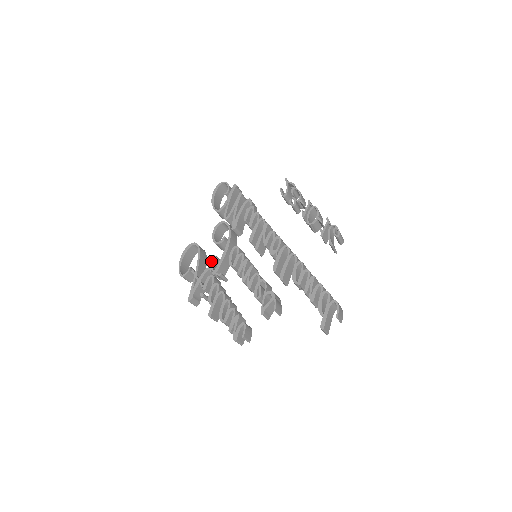
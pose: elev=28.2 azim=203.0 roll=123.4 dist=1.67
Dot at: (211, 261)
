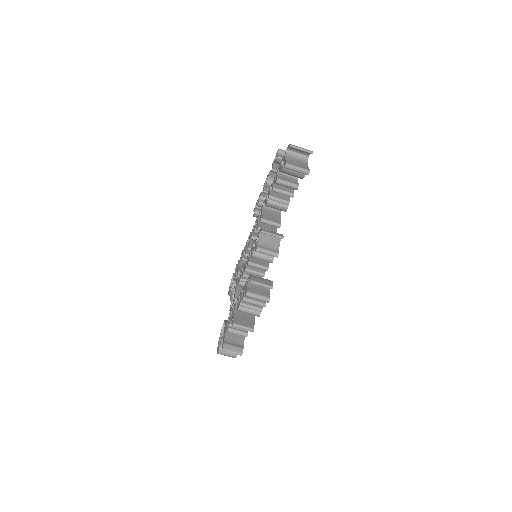
Dot at: occluded
